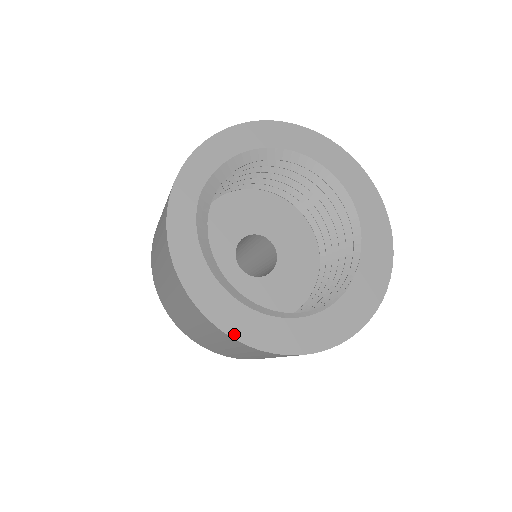
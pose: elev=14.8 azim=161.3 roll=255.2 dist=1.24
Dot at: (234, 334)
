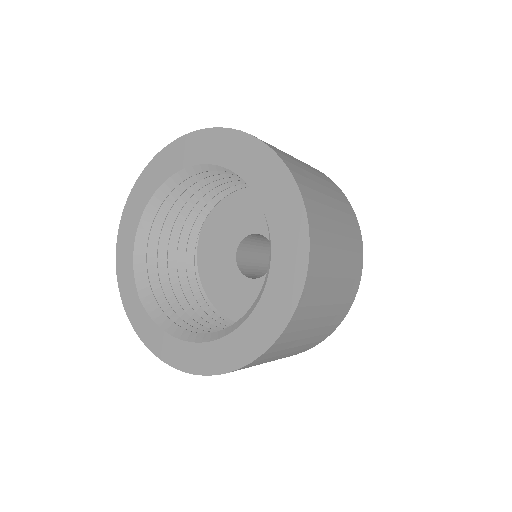
Dot at: (226, 369)
